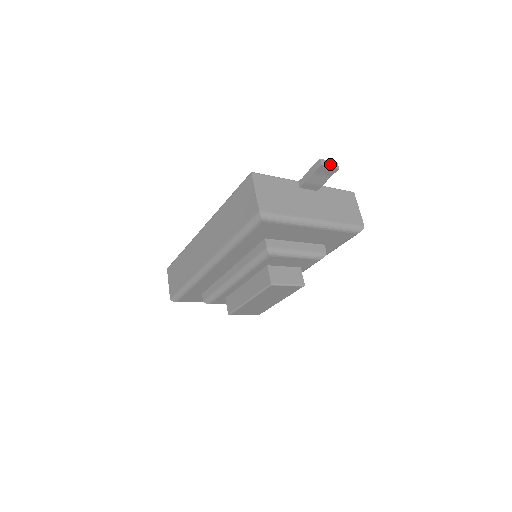
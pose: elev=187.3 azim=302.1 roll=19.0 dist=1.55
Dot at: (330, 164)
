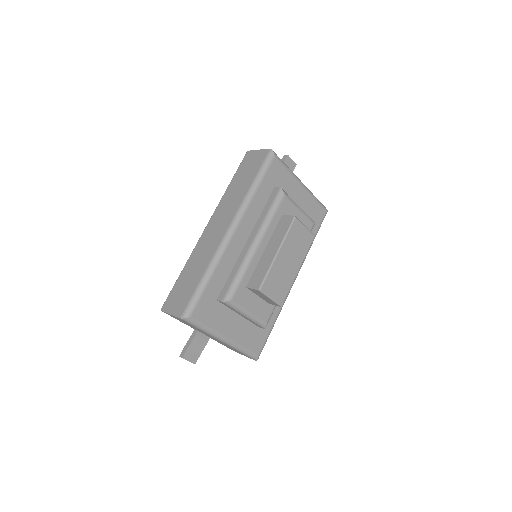
Dot at: (290, 160)
